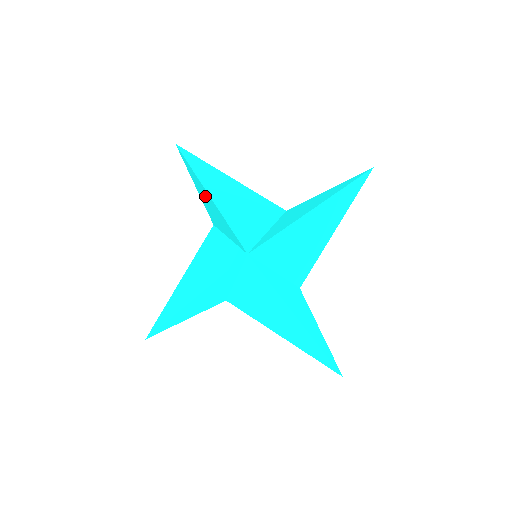
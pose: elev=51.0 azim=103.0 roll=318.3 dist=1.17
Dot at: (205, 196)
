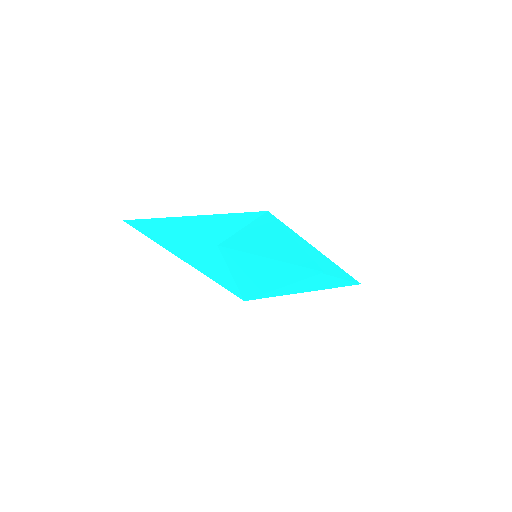
Dot at: occluded
